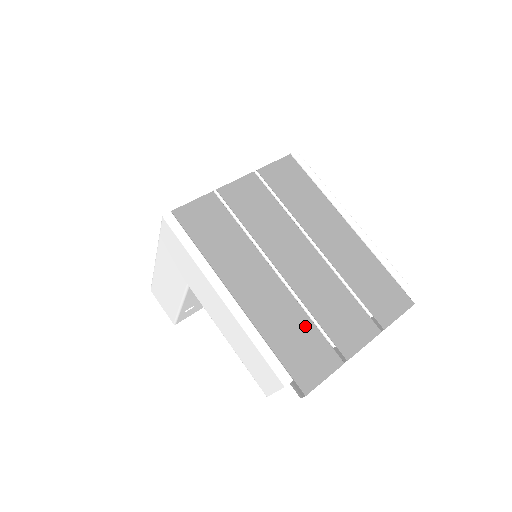
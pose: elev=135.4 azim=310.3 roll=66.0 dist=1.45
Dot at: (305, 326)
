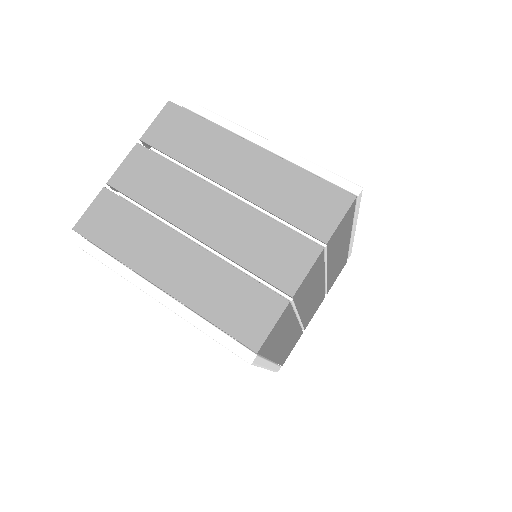
Dot at: (297, 334)
